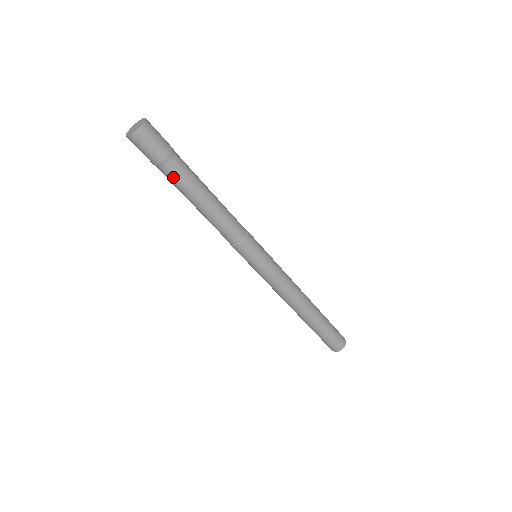
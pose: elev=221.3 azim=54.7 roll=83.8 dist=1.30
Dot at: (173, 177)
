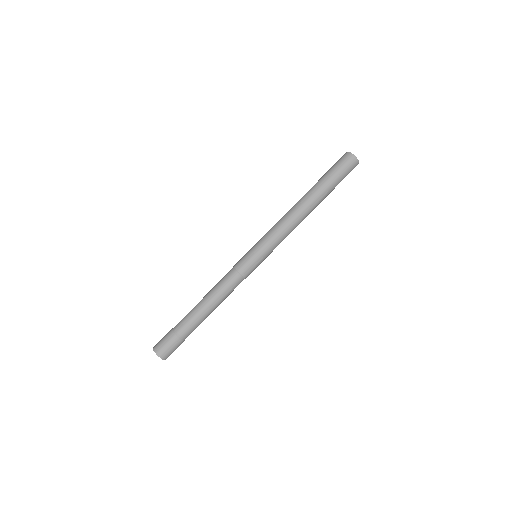
Dot at: occluded
